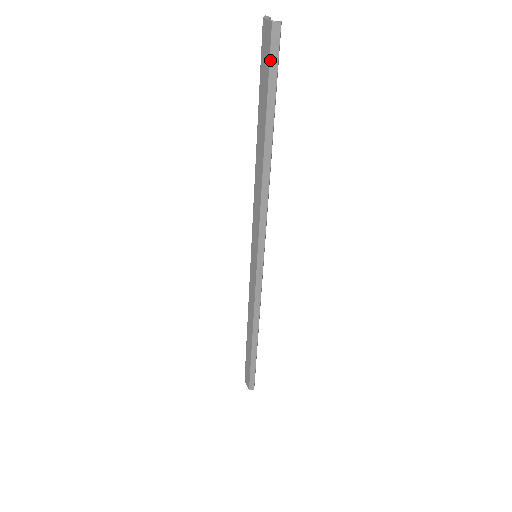
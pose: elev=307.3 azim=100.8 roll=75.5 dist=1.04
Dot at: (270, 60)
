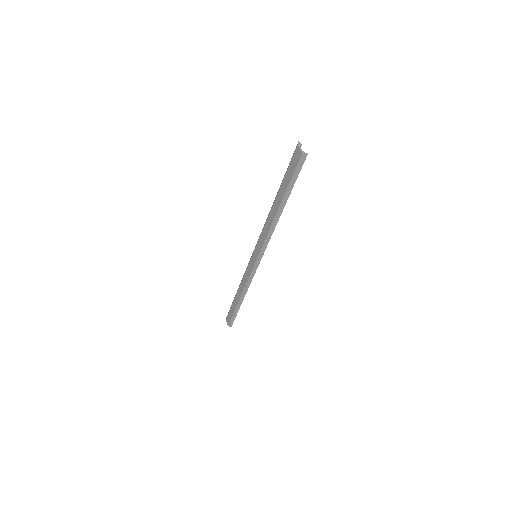
Dot at: (296, 169)
